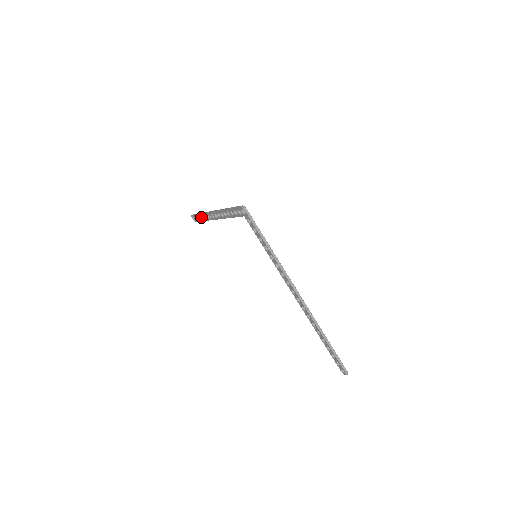
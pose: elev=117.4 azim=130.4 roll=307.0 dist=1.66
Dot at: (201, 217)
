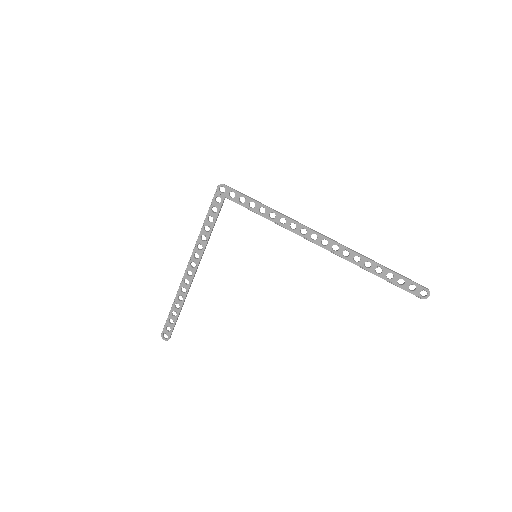
Dot at: (175, 310)
